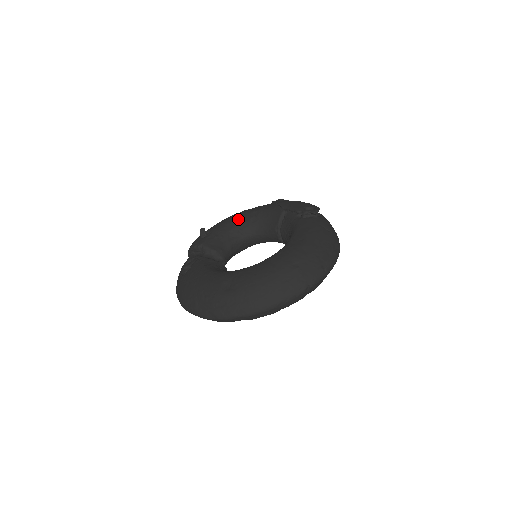
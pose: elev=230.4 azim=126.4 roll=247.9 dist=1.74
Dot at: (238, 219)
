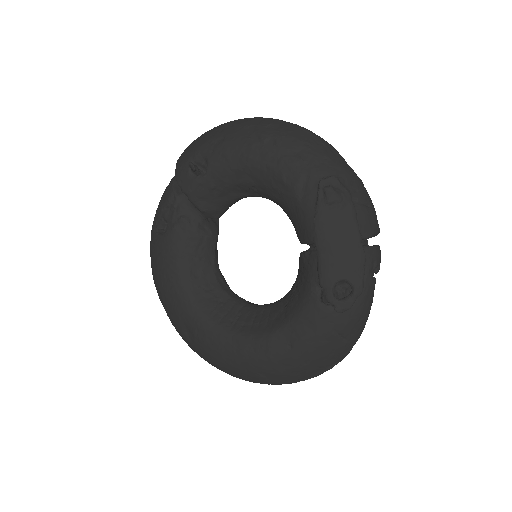
Dot at: (254, 173)
